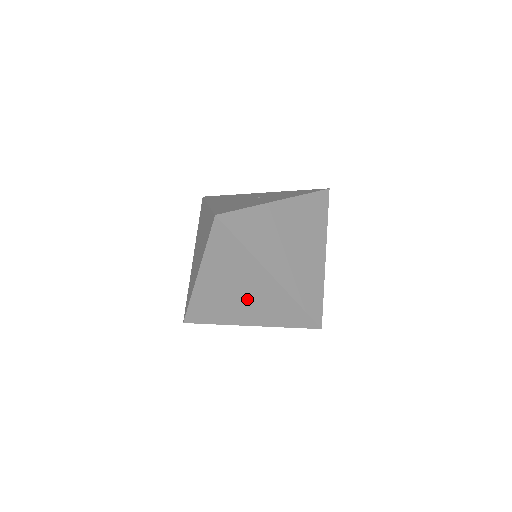
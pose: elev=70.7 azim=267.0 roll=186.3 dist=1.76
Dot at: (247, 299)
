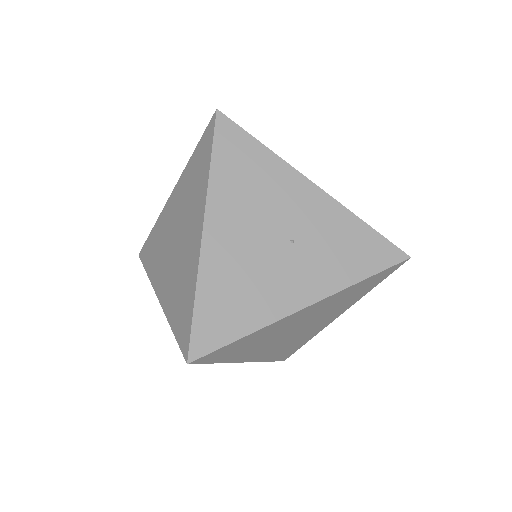
Dot at: occluded
